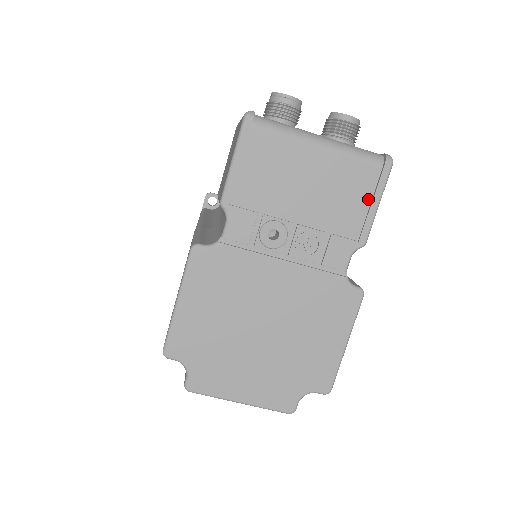
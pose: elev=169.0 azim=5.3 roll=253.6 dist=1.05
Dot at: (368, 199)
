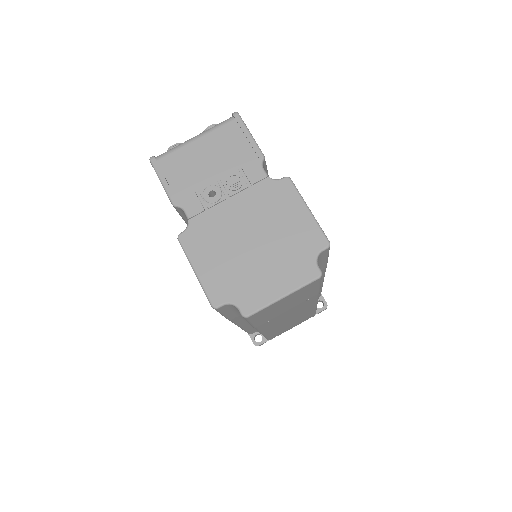
Dot at: (243, 137)
